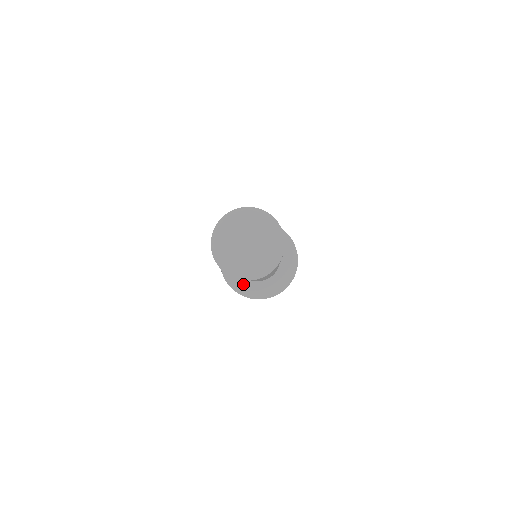
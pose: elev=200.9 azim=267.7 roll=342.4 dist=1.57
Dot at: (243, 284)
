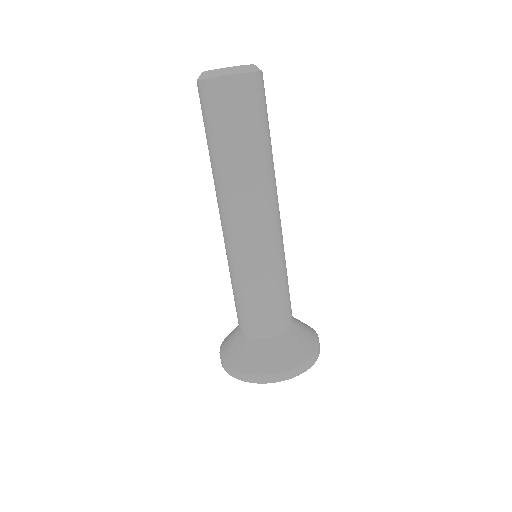
Dot at: (247, 351)
